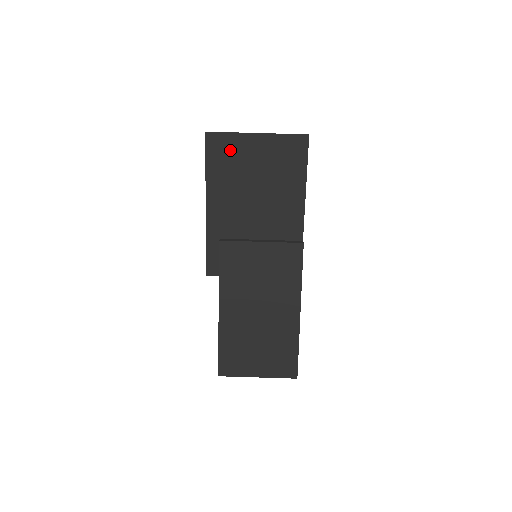
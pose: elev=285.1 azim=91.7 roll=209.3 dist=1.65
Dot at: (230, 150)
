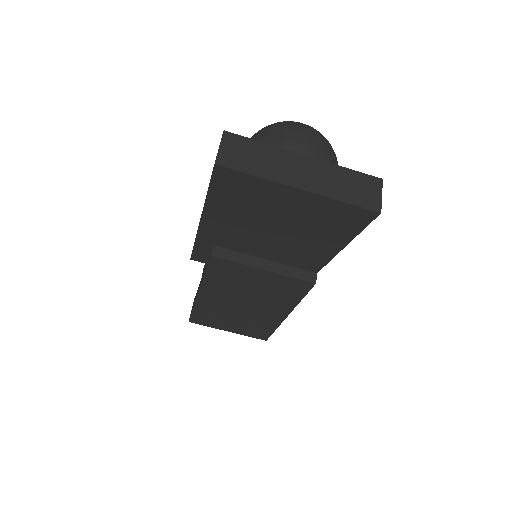
Dot at: (250, 191)
